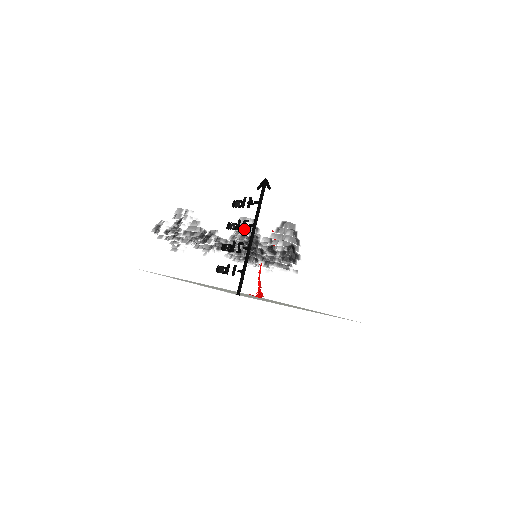
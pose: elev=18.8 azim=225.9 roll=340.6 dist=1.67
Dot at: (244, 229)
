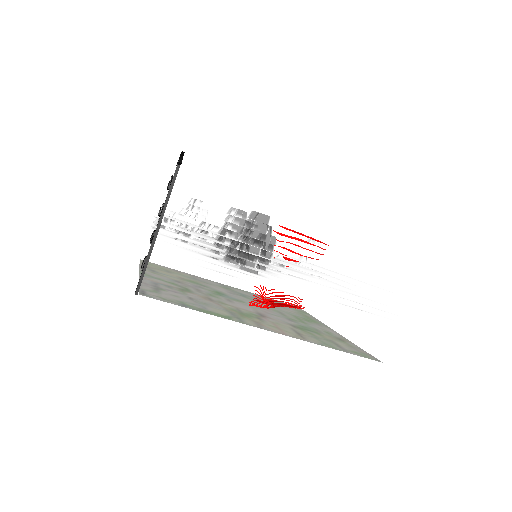
Dot at: (159, 215)
